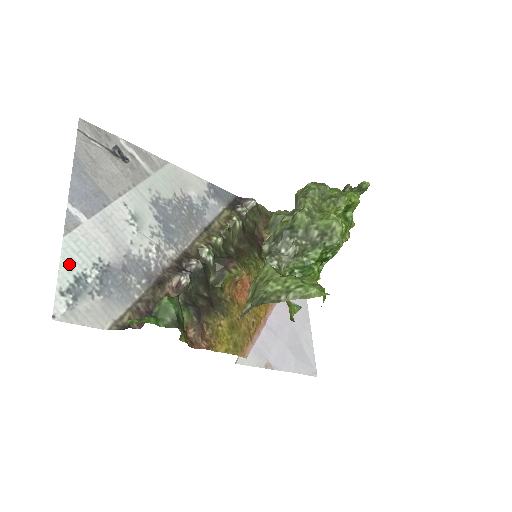
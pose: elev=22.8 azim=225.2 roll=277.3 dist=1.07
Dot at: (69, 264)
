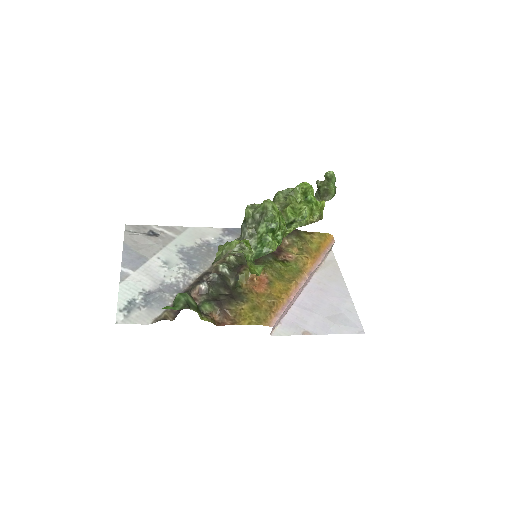
Dot at: (124, 296)
